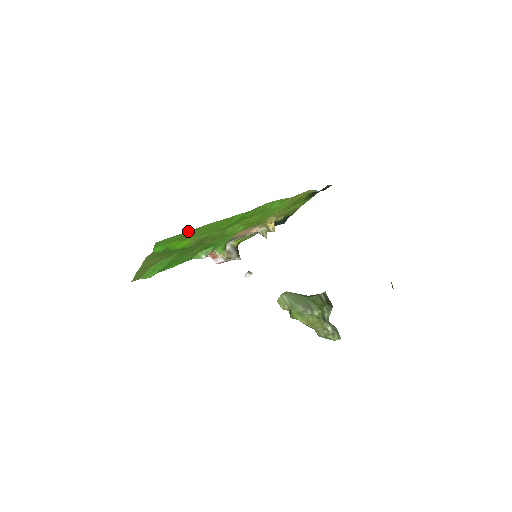
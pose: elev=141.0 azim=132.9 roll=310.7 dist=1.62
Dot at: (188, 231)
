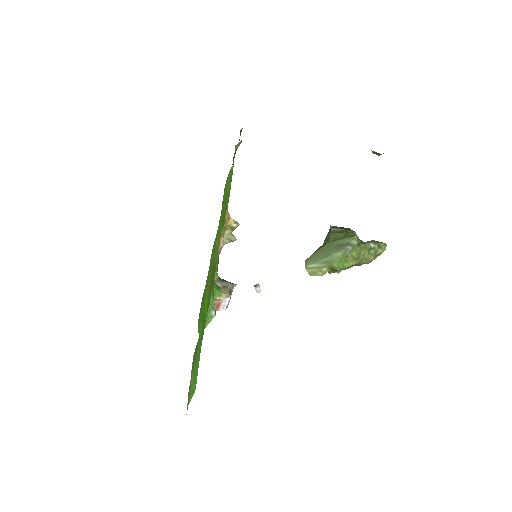
Dot at: (207, 276)
